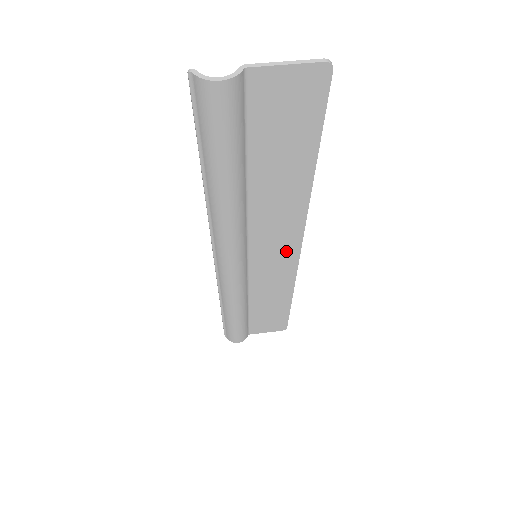
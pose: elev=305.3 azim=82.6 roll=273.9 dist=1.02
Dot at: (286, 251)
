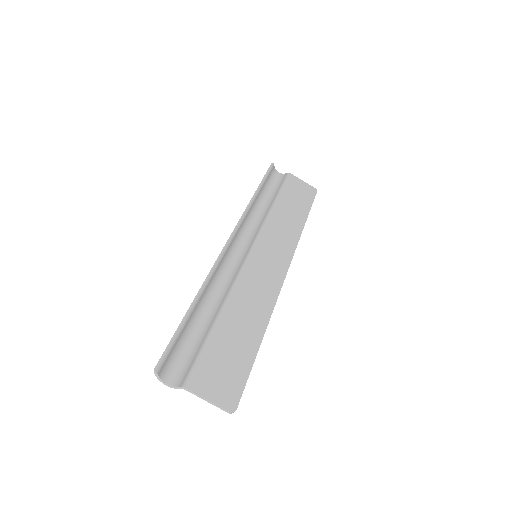
Dot at: (276, 268)
